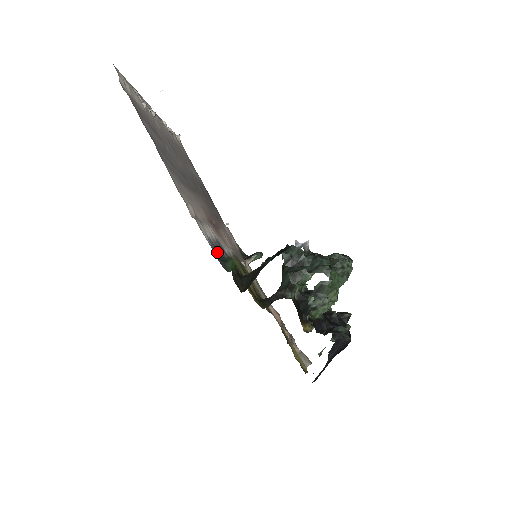
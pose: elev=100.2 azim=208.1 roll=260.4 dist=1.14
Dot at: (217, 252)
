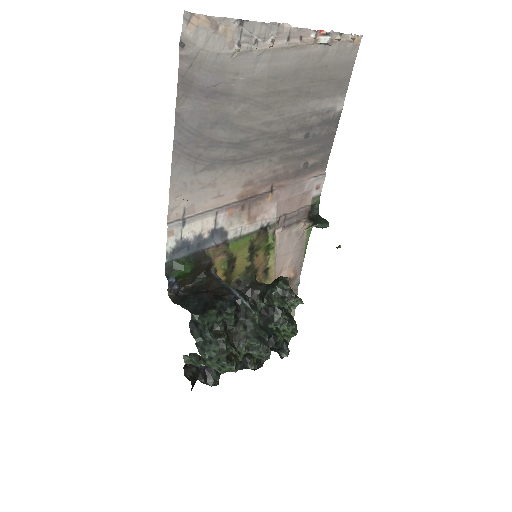
Dot at: (185, 251)
